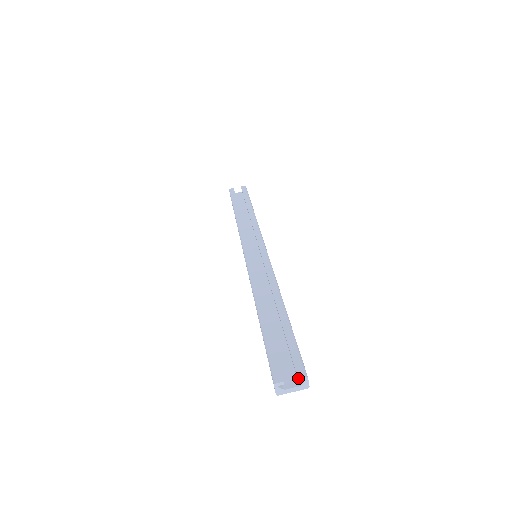
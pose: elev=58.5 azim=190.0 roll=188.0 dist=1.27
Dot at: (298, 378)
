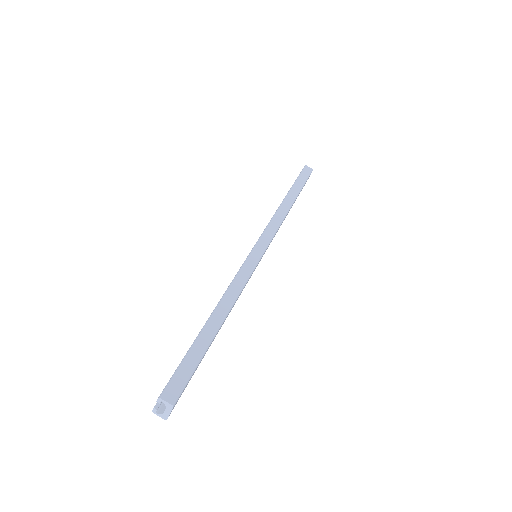
Dot at: (156, 401)
